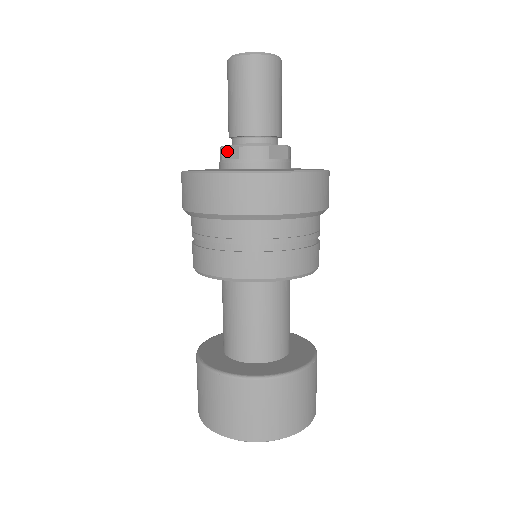
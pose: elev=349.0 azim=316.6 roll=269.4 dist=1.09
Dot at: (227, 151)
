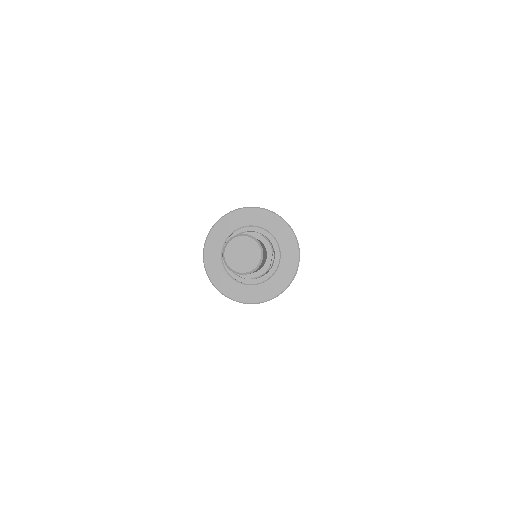
Dot at: (242, 277)
